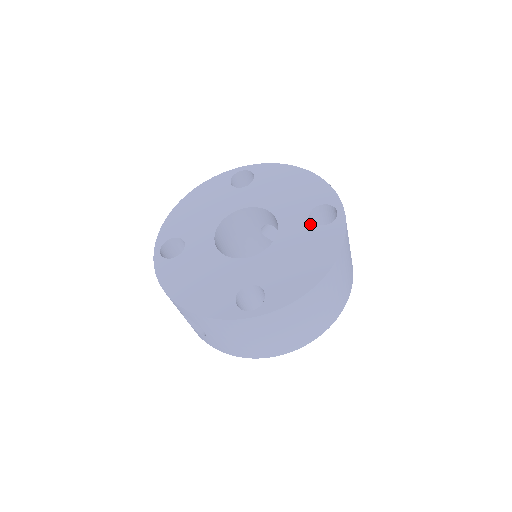
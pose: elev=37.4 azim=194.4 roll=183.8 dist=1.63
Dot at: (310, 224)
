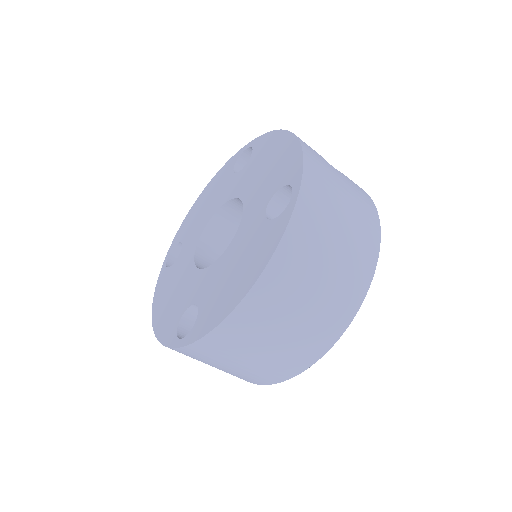
Dot at: (262, 218)
